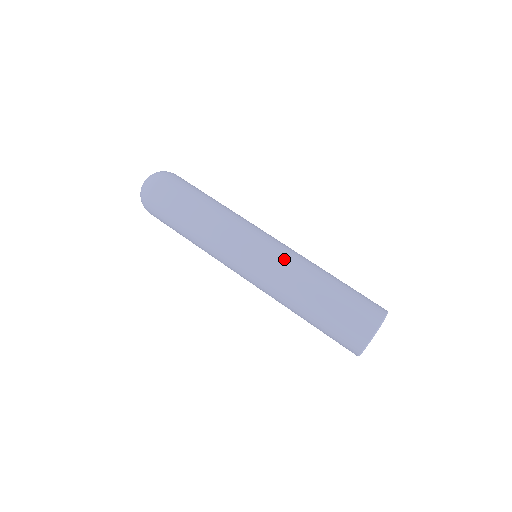
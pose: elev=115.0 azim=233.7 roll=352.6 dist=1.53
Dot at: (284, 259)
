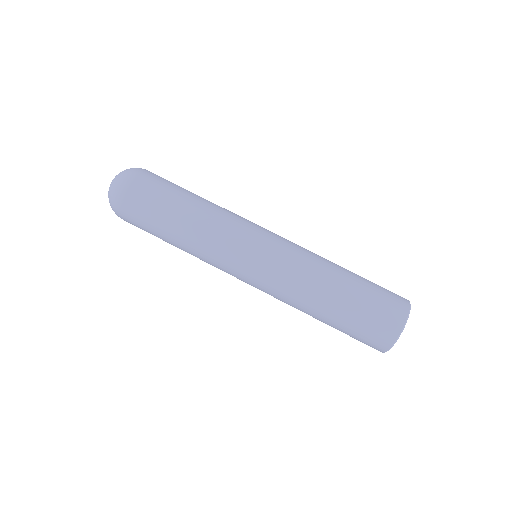
Dot at: (283, 276)
